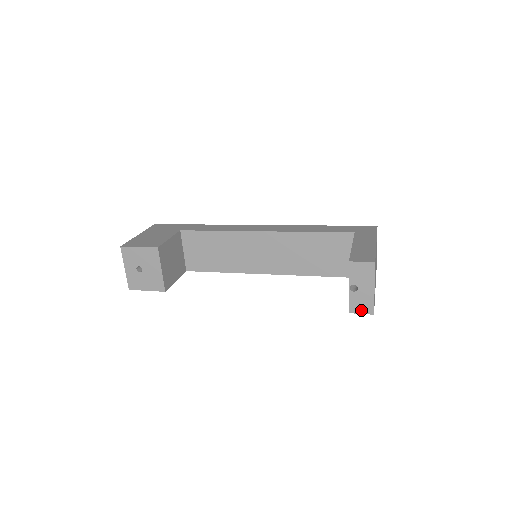
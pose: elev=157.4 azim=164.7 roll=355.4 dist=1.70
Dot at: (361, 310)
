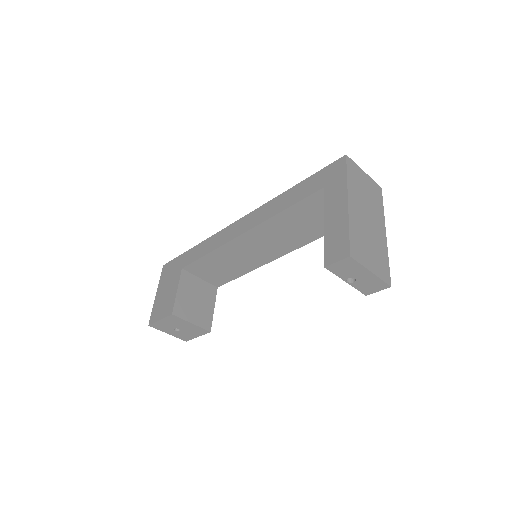
Dot at: (375, 289)
